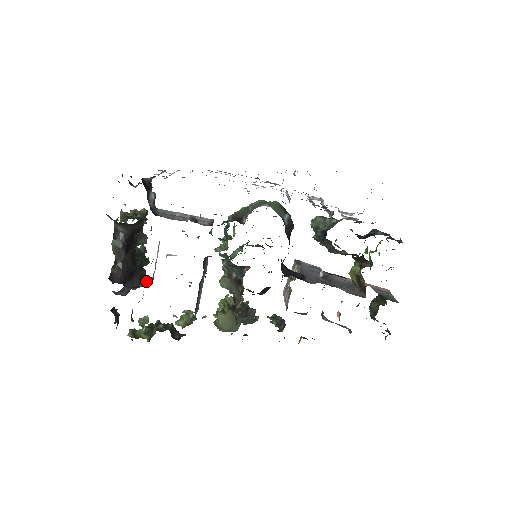
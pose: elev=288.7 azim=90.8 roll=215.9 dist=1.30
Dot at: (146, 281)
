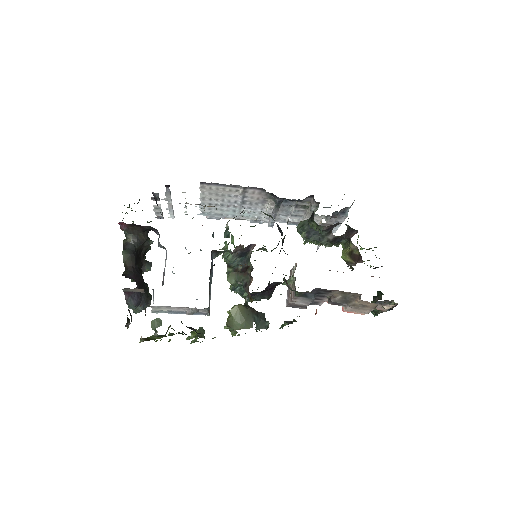
Dot at: occluded
